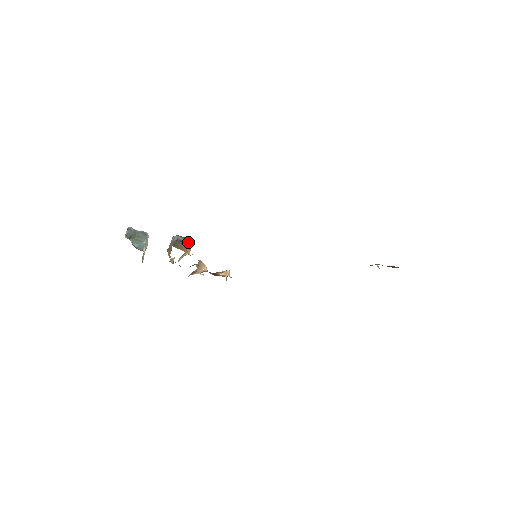
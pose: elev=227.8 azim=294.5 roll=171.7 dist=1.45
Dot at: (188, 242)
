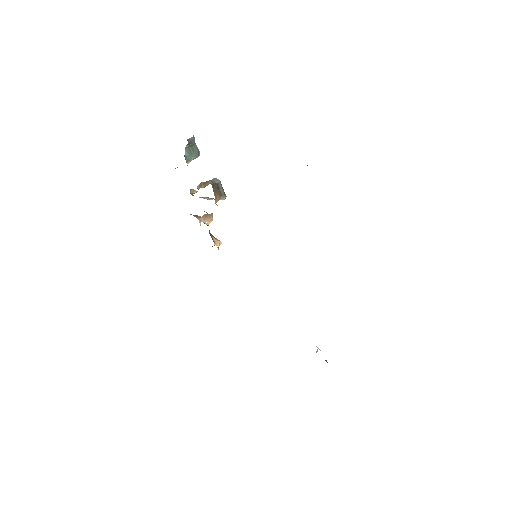
Dot at: (222, 194)
